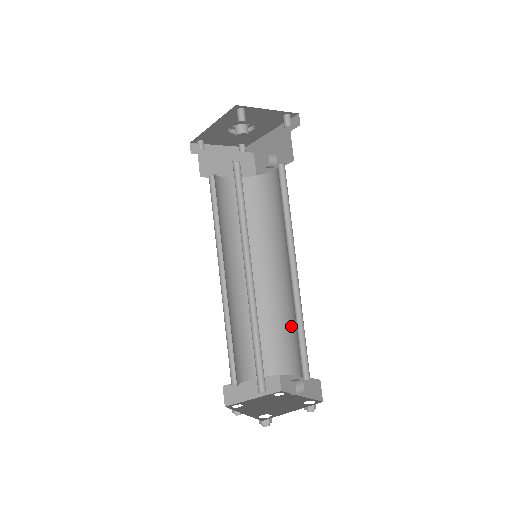
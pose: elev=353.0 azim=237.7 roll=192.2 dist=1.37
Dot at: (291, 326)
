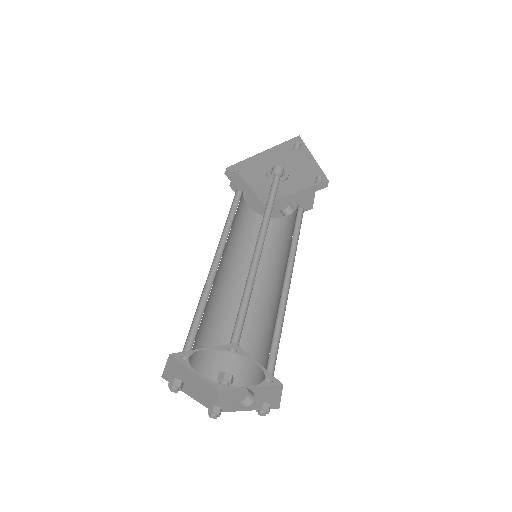
Dot at: (260, 336)
